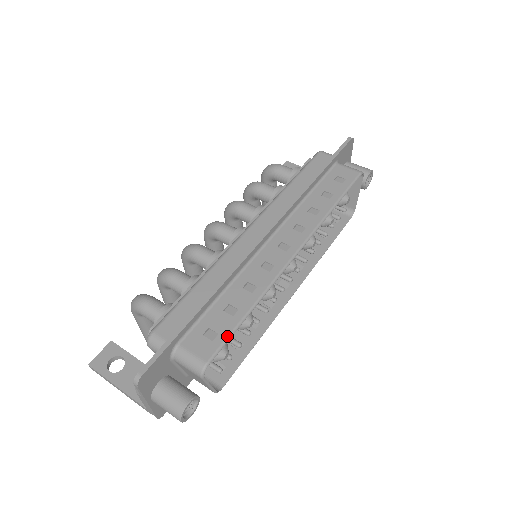
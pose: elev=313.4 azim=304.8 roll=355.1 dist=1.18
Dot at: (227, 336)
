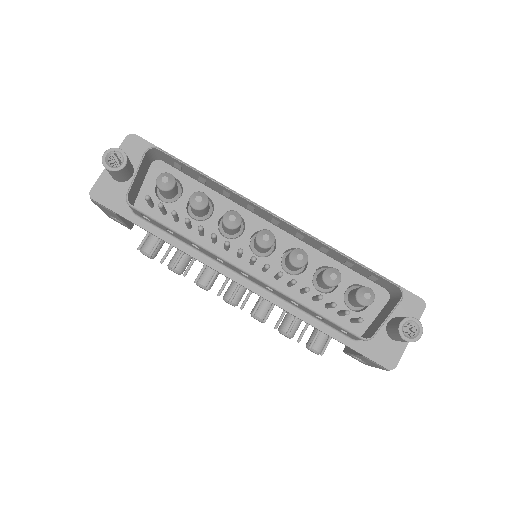
Dot at: occluded
